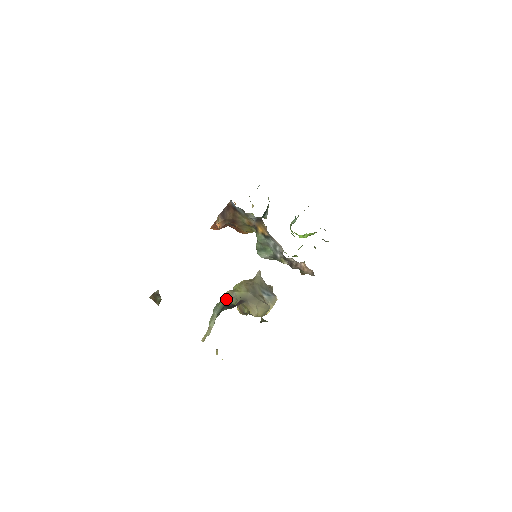
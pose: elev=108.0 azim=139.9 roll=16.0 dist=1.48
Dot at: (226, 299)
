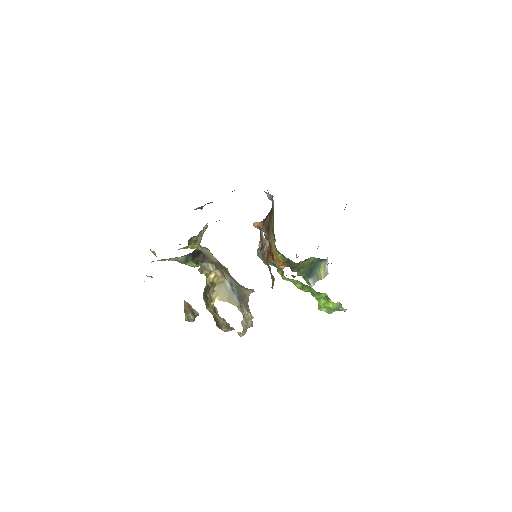
Dot at: occluded
